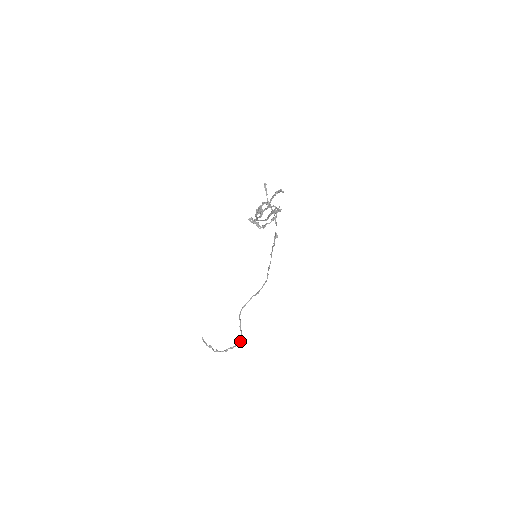
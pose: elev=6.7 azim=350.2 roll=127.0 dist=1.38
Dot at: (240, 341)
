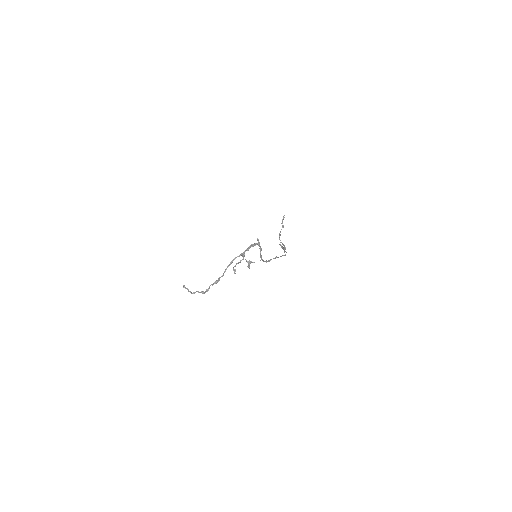
Dot at: (285, 249)
